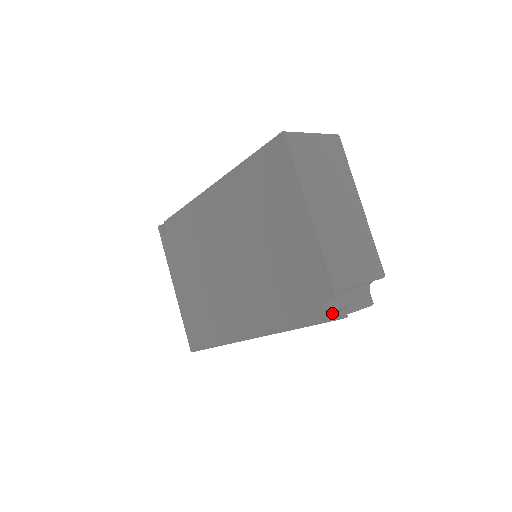
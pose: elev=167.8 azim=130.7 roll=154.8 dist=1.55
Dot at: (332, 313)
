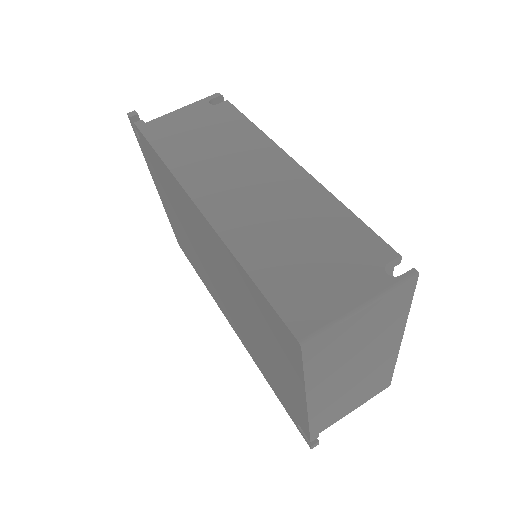
Dot at: (304, 437)
